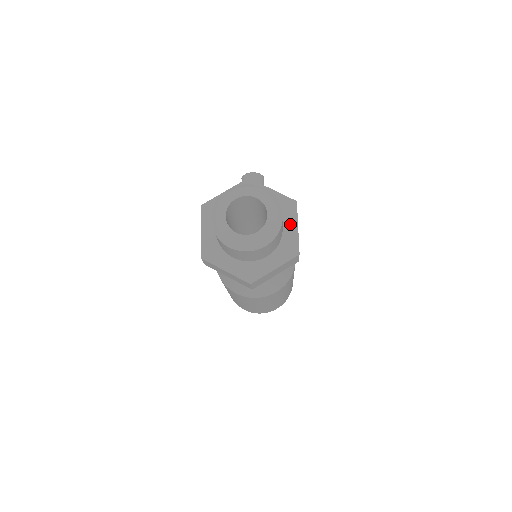
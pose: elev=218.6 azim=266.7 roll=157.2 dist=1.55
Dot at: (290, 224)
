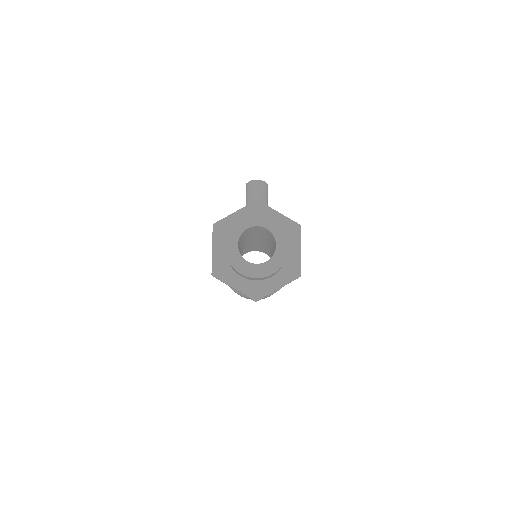
Dot at: (294, 247)
